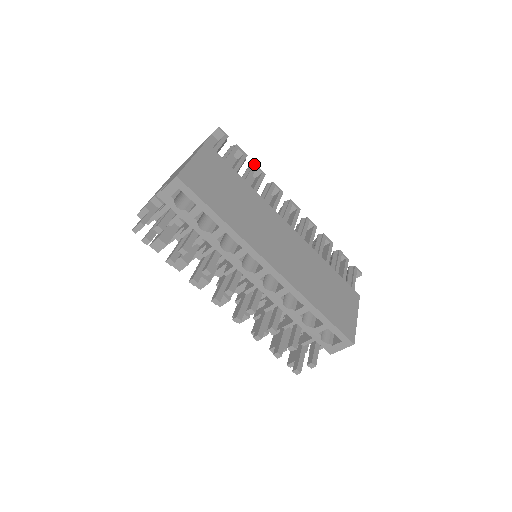
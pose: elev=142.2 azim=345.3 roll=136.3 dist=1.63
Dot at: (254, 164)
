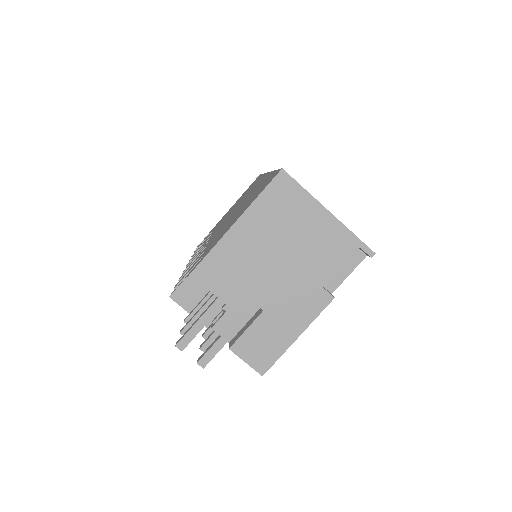
Dot at: occluded
